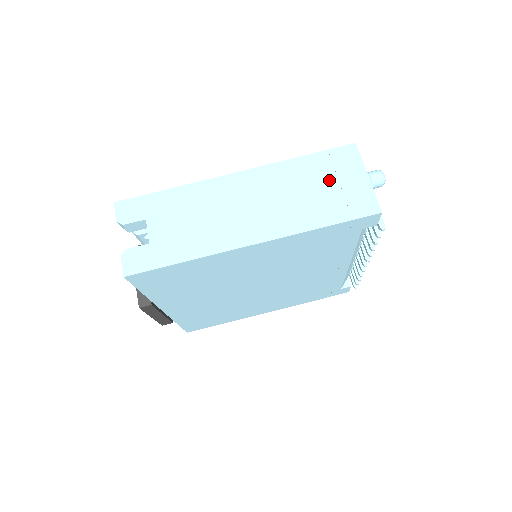
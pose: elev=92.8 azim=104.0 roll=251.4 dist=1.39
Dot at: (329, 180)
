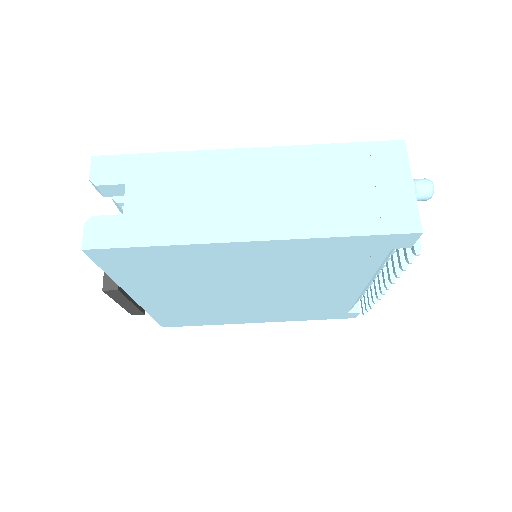
Dot at: (363, 179)
